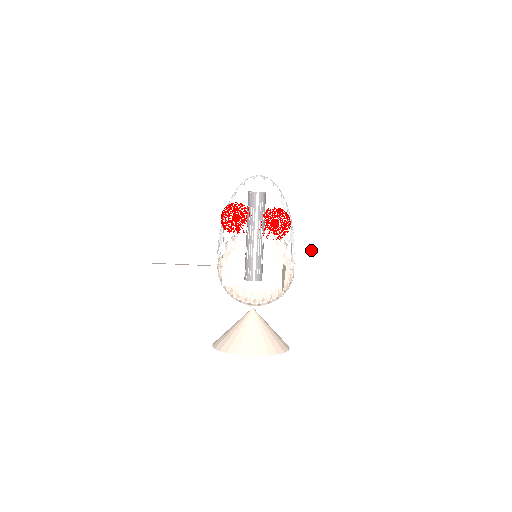
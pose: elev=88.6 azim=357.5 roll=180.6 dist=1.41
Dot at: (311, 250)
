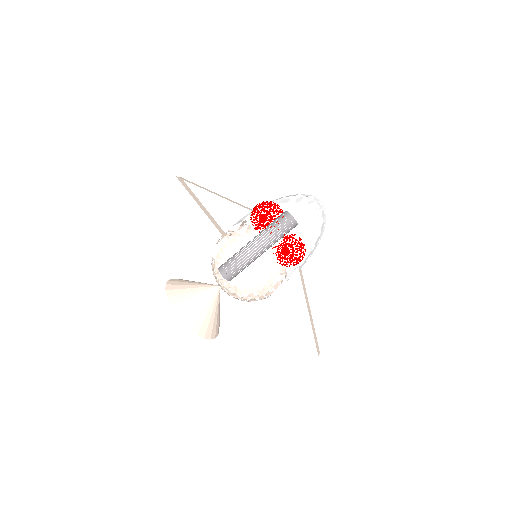
Dot at: (298, 294)
